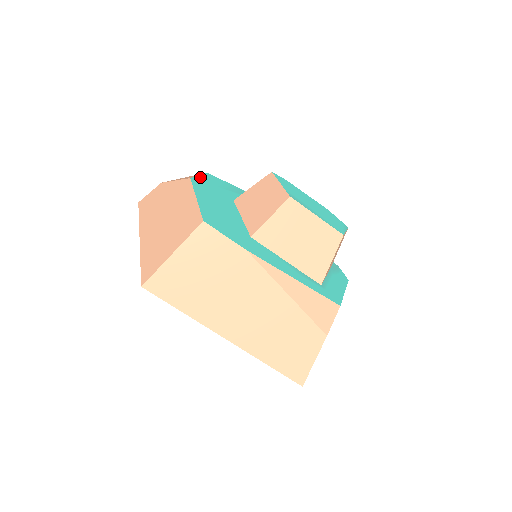
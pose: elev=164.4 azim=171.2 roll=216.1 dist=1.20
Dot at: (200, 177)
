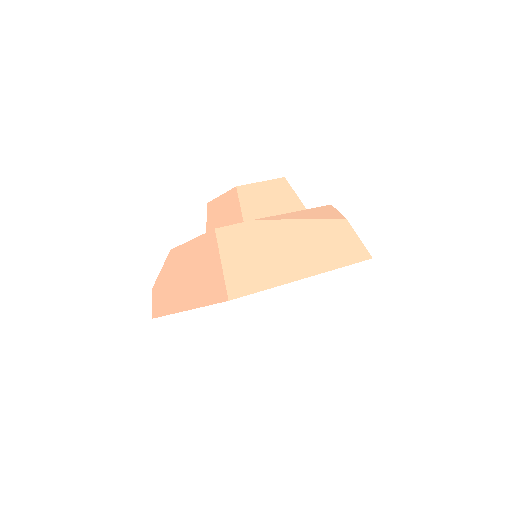
Dot at: occluded
